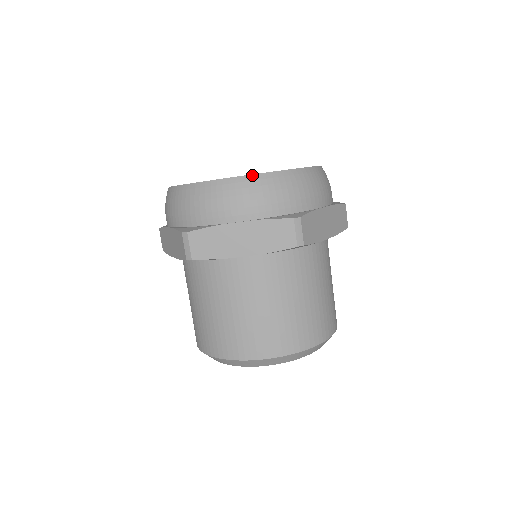
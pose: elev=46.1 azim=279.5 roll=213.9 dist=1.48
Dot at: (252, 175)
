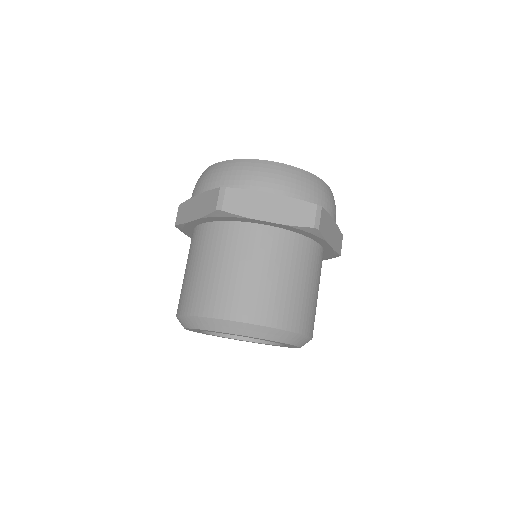
Dot at: (291, 166)
